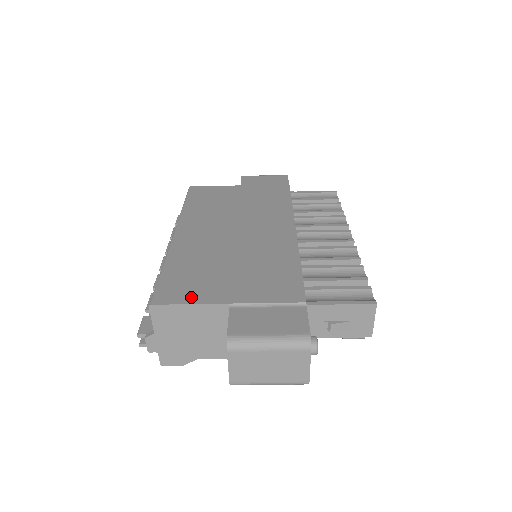
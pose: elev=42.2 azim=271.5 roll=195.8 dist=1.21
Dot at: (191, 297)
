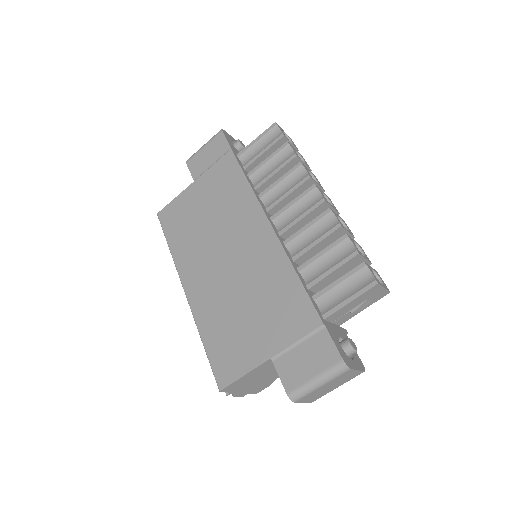
Dot at: (241, 367)
